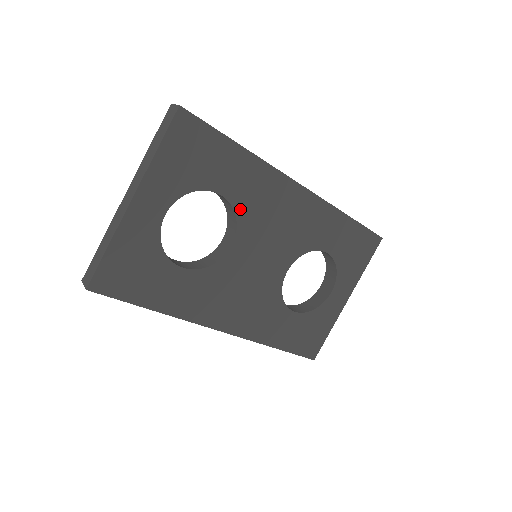
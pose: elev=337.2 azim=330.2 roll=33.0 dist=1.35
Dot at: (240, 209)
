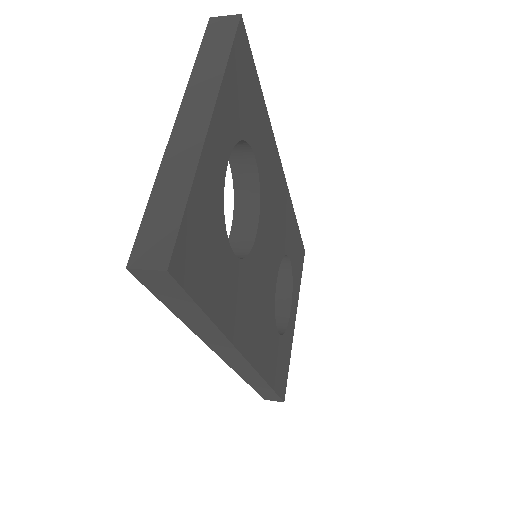
Dot at: (262, 182)
